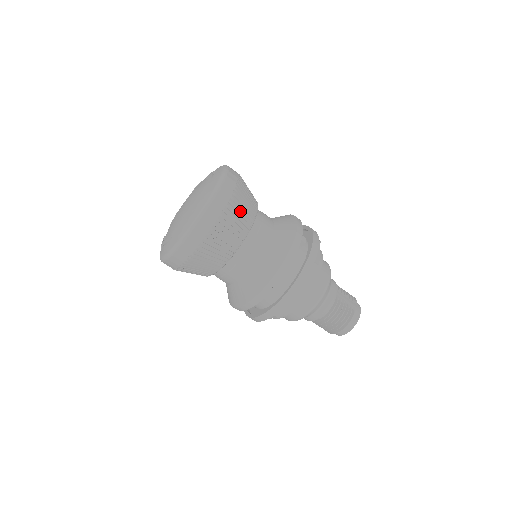
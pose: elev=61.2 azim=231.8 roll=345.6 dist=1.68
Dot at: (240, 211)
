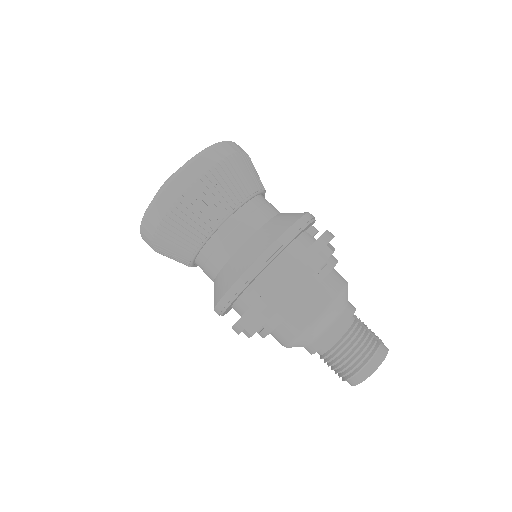
Dot at: (245, 171)
